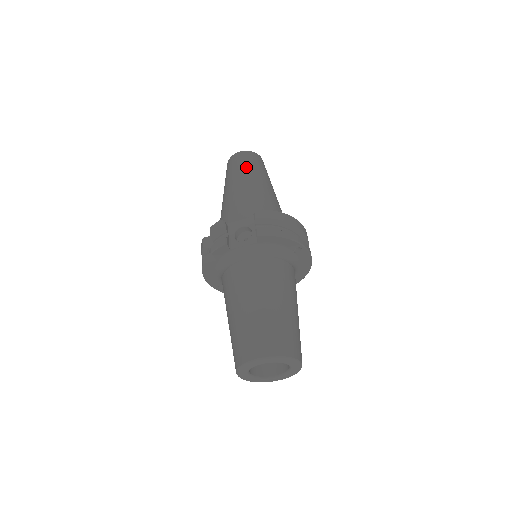
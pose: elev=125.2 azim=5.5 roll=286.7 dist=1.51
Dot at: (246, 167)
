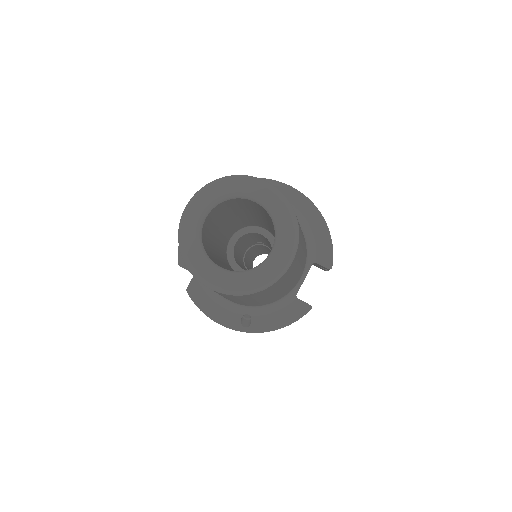
Dot at: occluded
